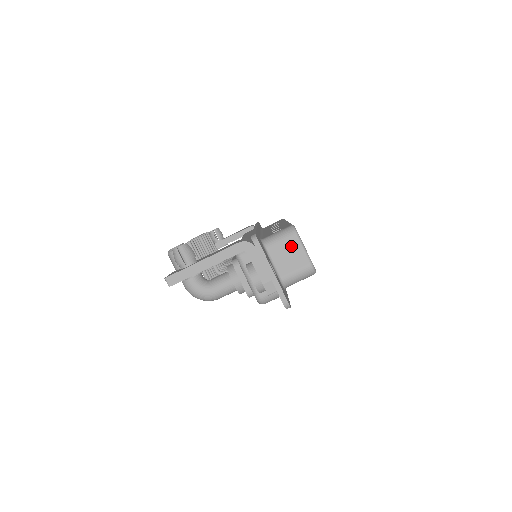
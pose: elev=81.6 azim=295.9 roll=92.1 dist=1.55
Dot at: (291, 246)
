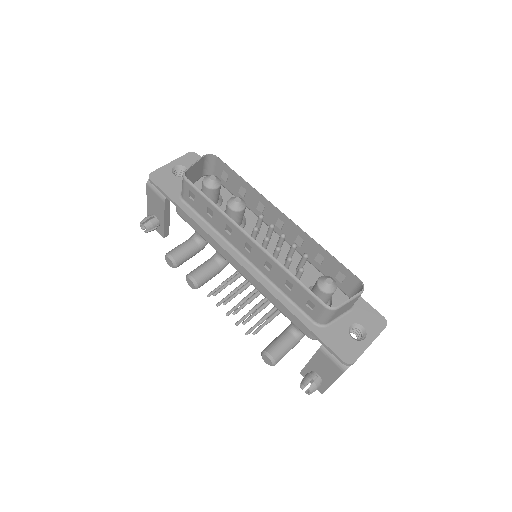
Dot at: (341, 310)
